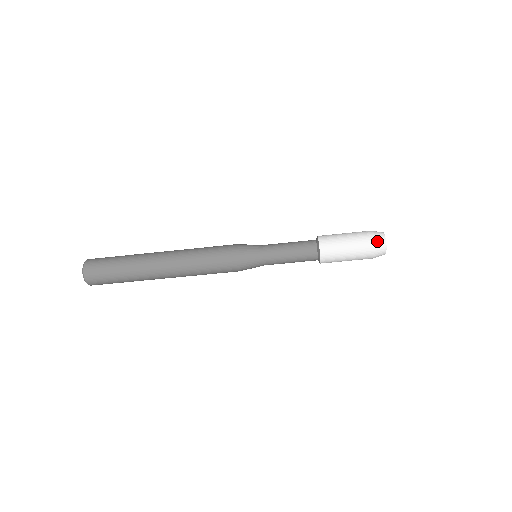
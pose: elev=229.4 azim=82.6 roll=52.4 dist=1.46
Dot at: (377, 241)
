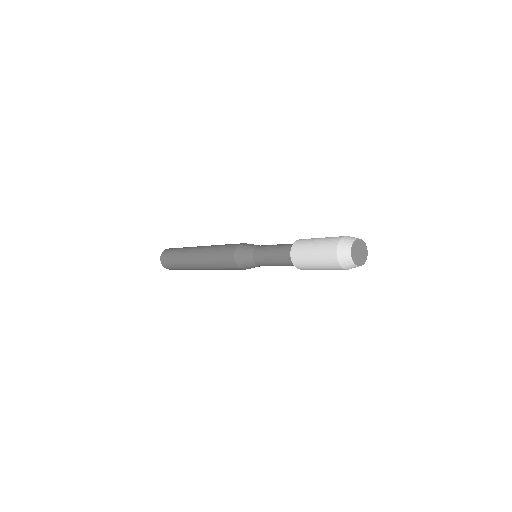
Dot at: (341, 260)
